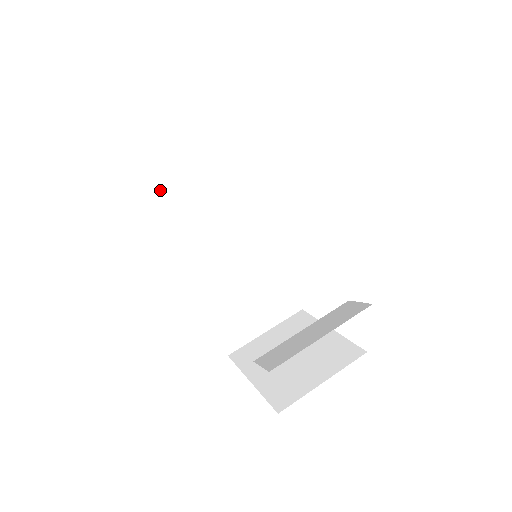
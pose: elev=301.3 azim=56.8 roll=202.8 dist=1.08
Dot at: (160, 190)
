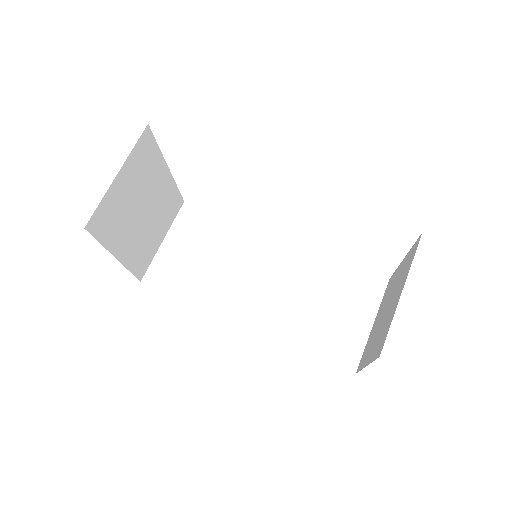
Dot at: (178, 288)
